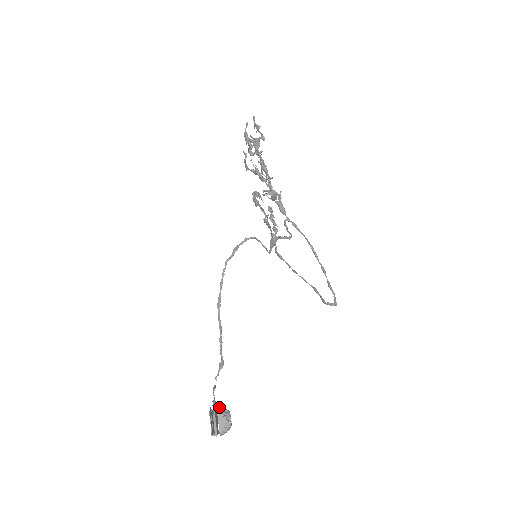
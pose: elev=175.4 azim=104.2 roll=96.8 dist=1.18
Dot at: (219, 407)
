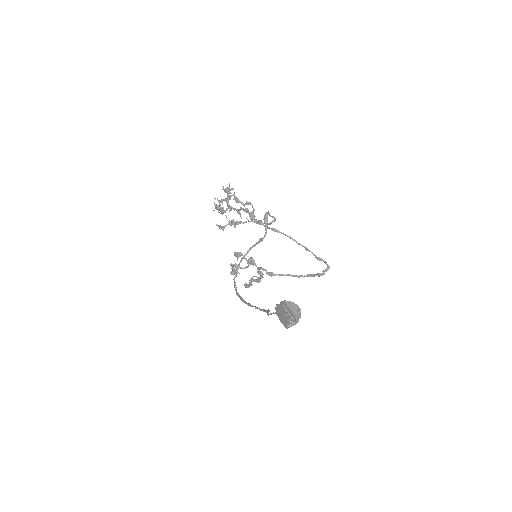
Dot at: occluded
